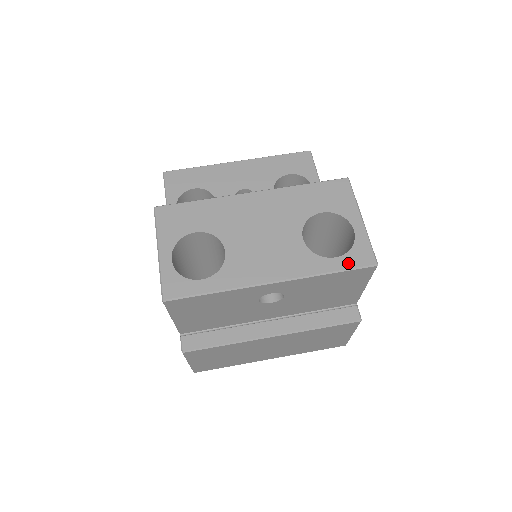
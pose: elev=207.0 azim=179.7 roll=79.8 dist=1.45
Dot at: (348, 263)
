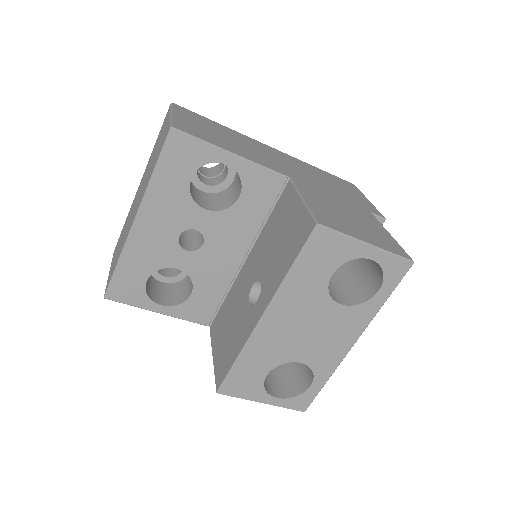
Dot at: (392, 285)
